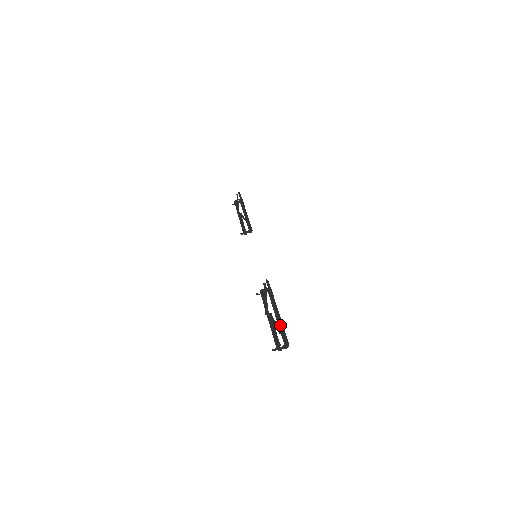
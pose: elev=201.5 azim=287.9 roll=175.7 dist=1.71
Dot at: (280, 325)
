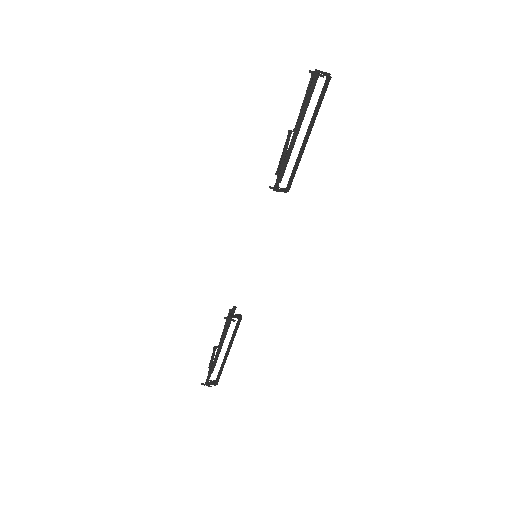
Dot at: occluded
